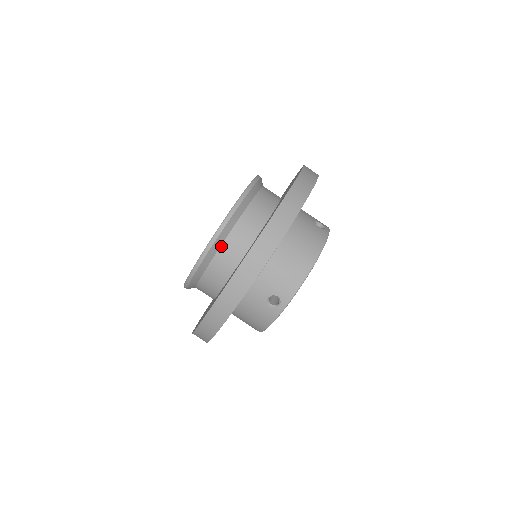
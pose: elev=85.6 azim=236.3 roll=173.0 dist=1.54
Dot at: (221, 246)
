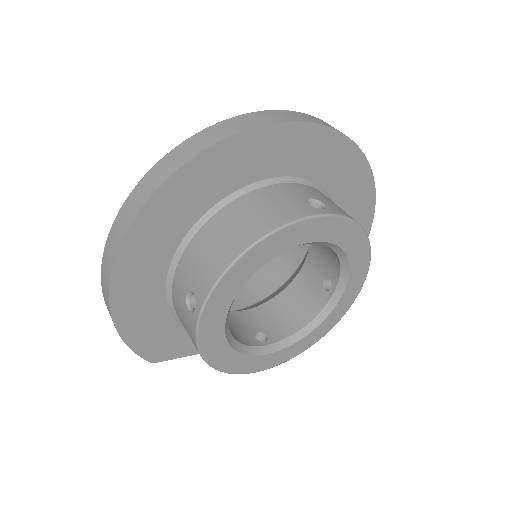
Dot at: occluded
